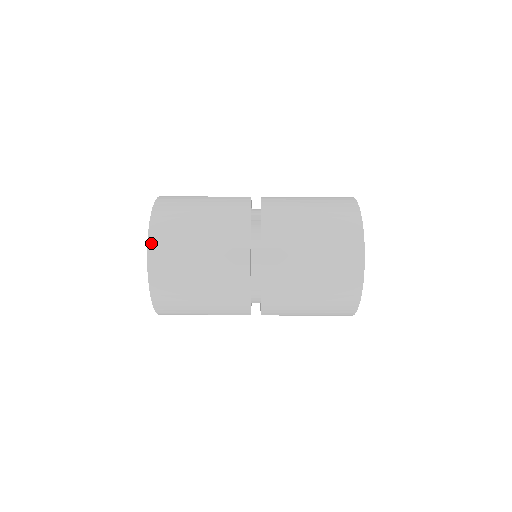
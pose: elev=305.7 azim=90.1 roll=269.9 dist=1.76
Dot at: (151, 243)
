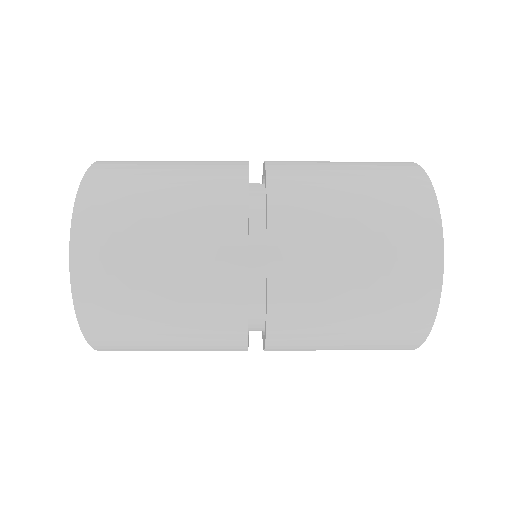
Dot at: (92, 172)
